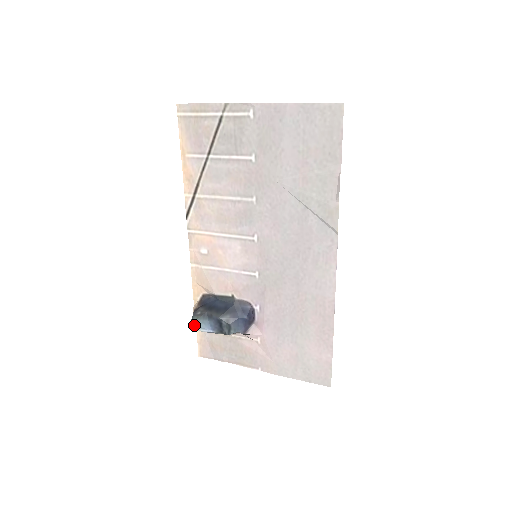
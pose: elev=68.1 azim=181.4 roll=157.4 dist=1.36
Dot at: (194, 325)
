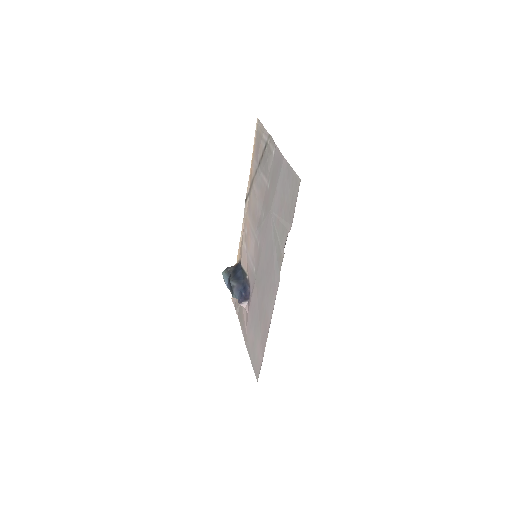
Dot at: occluded
